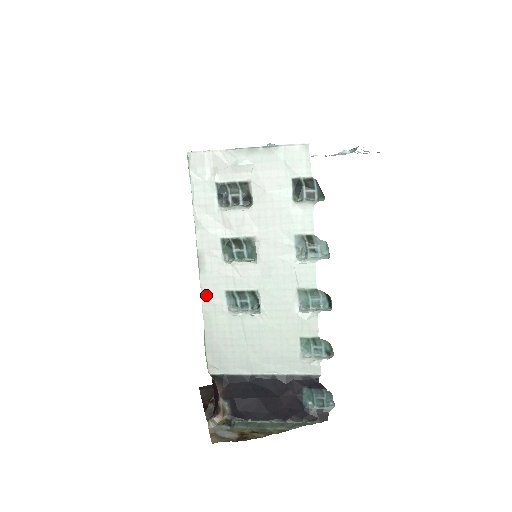
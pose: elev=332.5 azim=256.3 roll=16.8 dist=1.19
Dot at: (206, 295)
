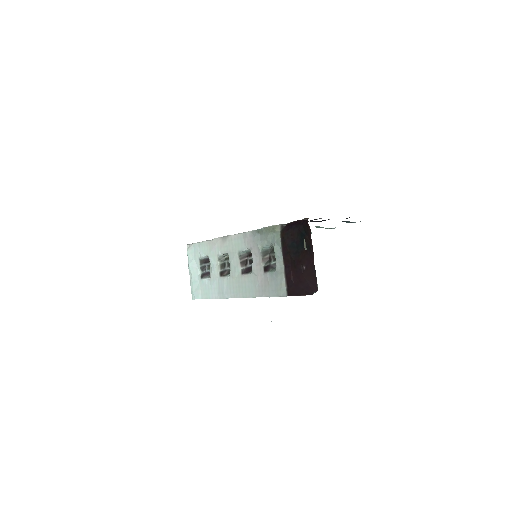
Dot at: occluded
